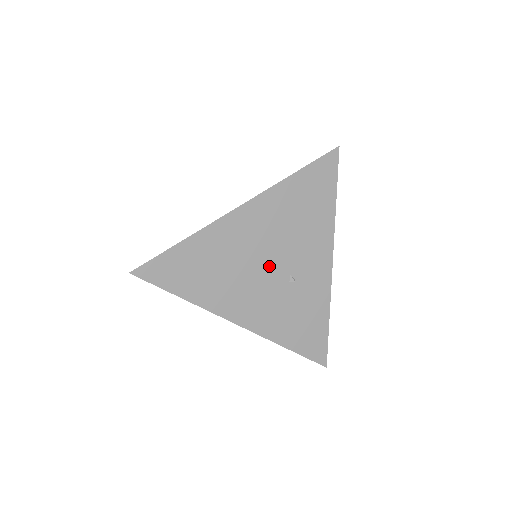
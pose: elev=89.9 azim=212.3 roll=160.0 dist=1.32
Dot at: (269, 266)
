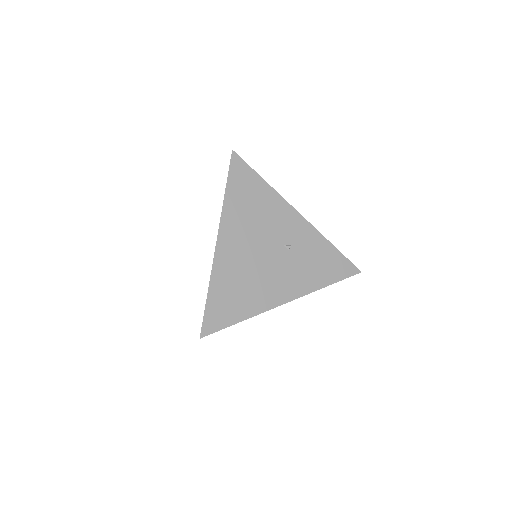
Dot at: (268, 254)
